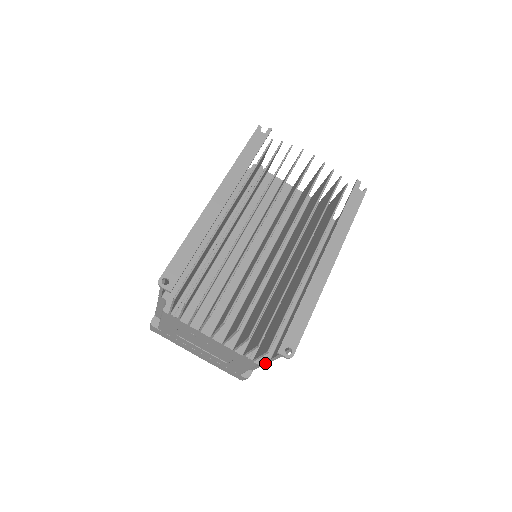
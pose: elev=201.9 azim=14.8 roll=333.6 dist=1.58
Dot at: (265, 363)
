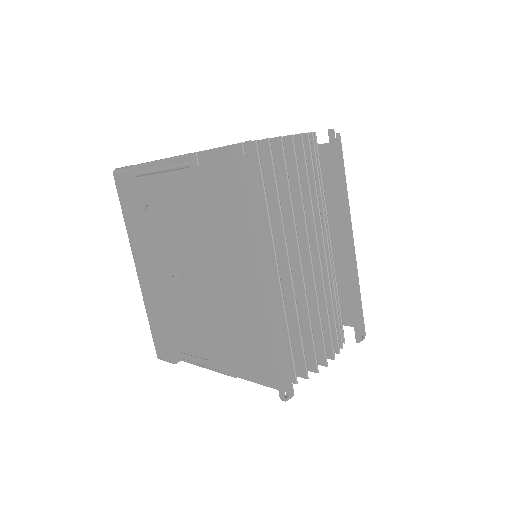
Dot at: occluded
